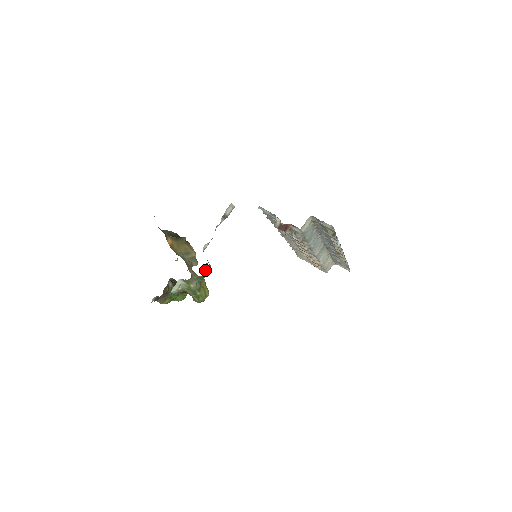
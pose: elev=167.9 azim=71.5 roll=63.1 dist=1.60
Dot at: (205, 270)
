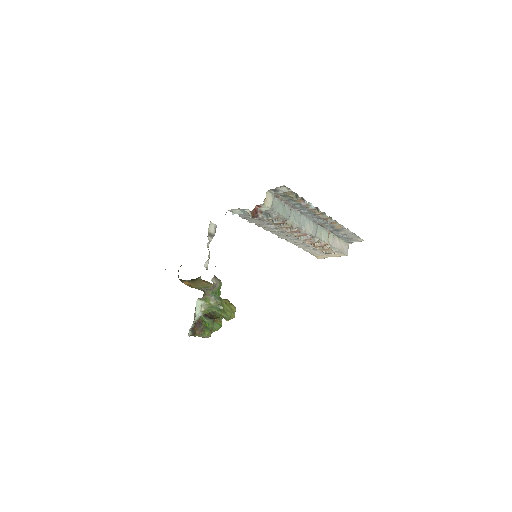
Dot at: (213, 282)
